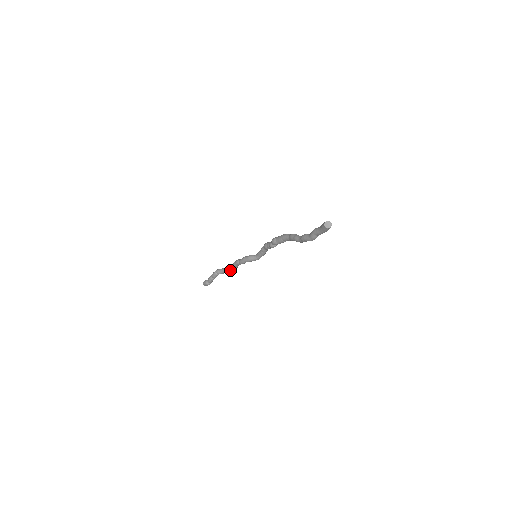
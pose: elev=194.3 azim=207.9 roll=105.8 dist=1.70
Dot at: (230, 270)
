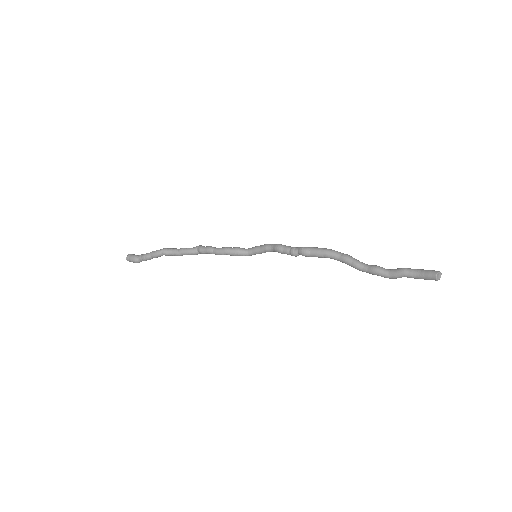
Dot at: (188, 254)
